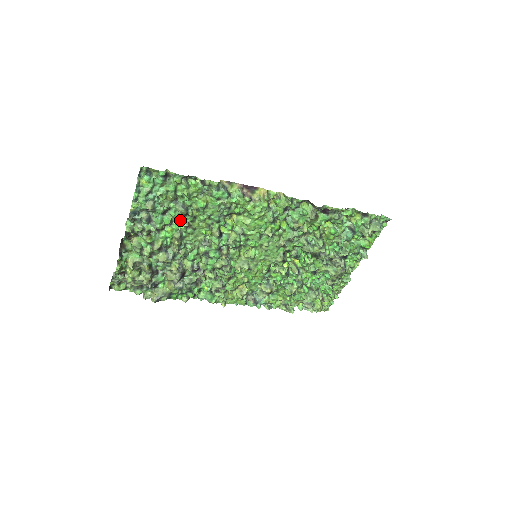
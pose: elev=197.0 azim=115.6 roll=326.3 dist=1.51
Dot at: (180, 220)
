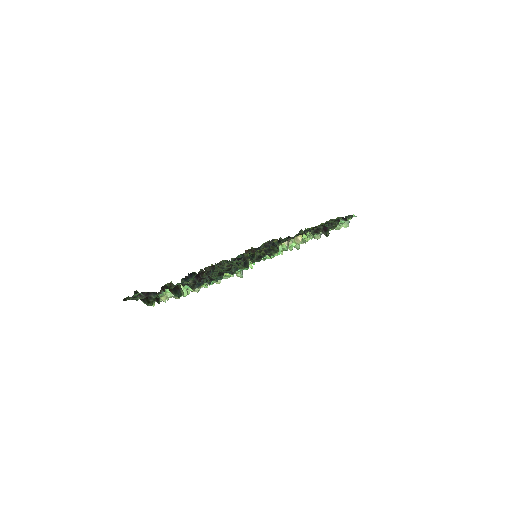
Dot at: occluded
